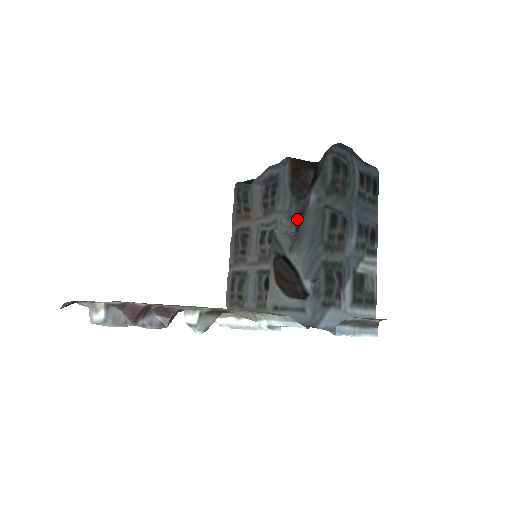
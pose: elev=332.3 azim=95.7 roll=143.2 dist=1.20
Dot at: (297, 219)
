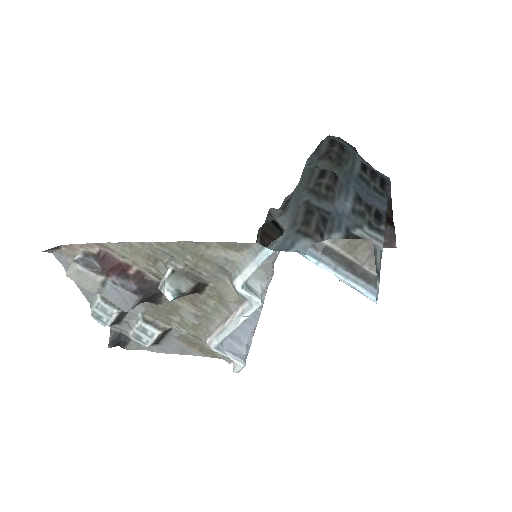
Dot at: occluded
